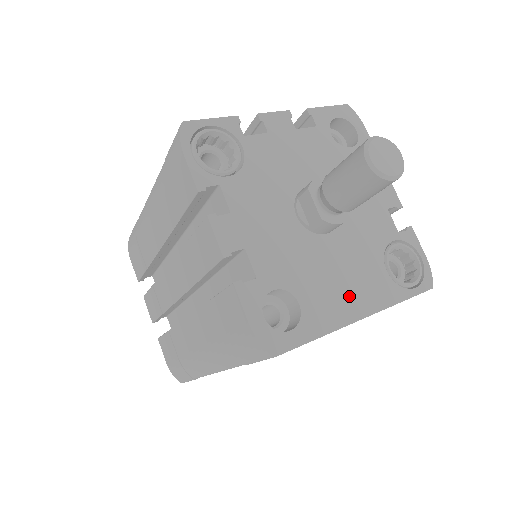
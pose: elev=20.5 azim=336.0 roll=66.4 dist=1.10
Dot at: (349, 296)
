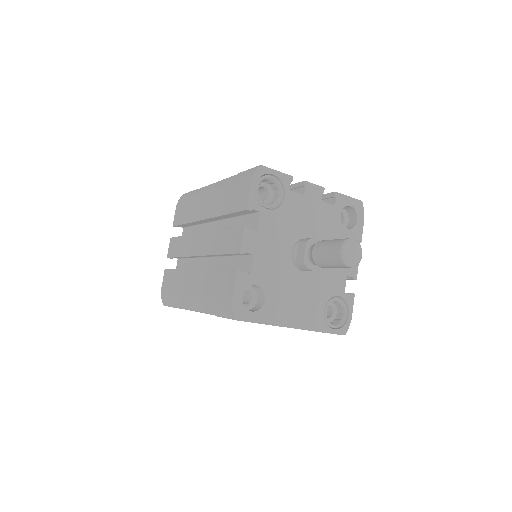
Dot at: (294, 312)
